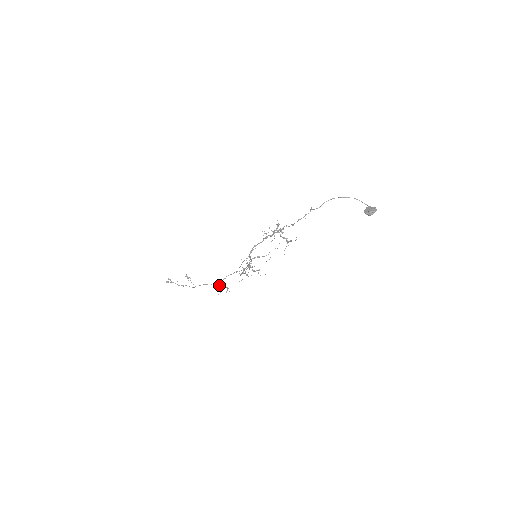
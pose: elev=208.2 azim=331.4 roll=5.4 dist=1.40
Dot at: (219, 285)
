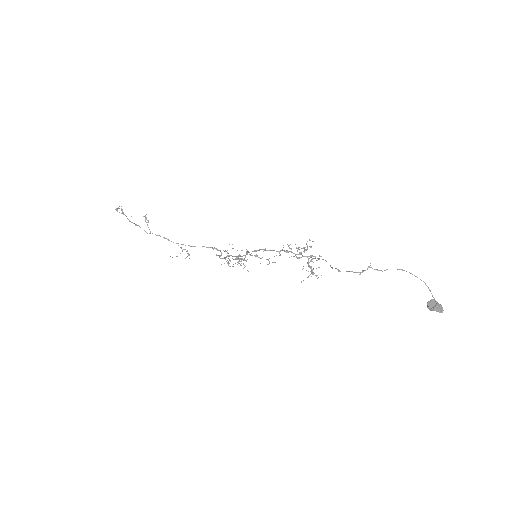
Dot at: (181, 247)
